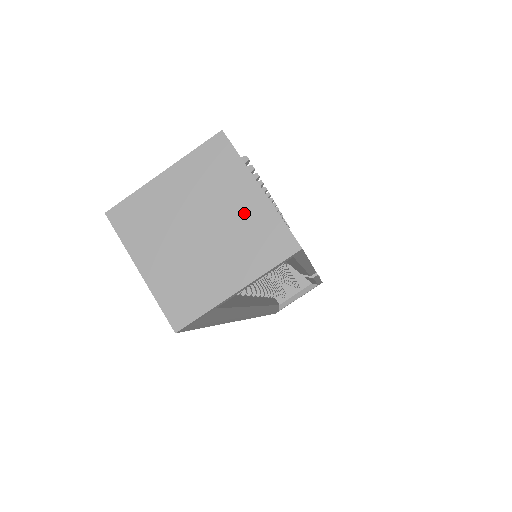
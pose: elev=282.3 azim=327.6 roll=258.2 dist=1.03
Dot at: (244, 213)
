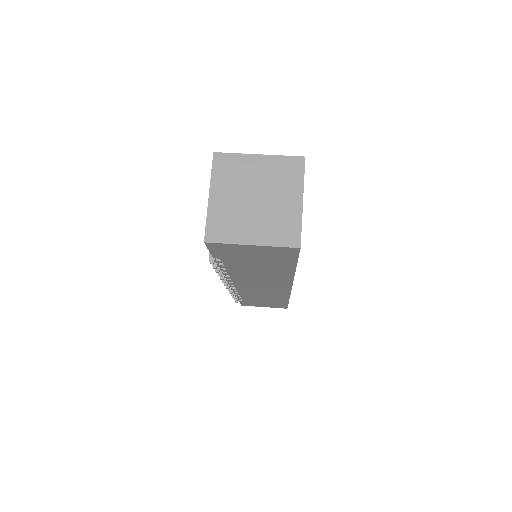
Dot at: (265, 171)
